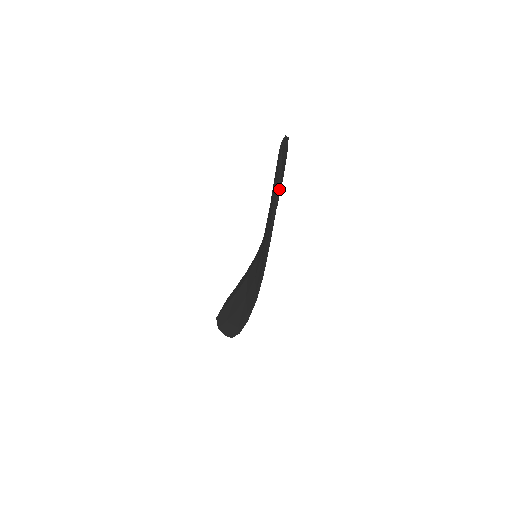
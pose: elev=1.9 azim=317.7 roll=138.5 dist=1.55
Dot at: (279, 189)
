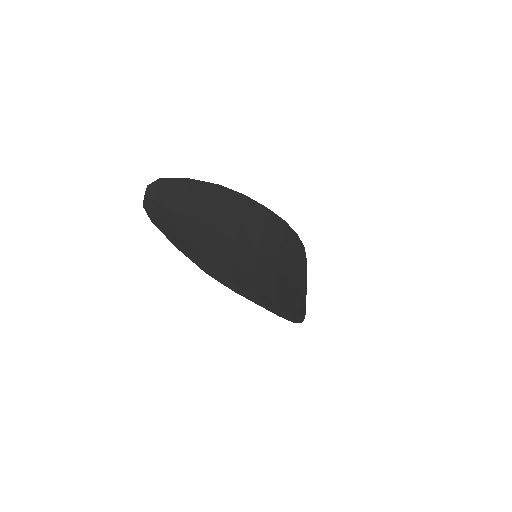
Dot at: (218, 200)
